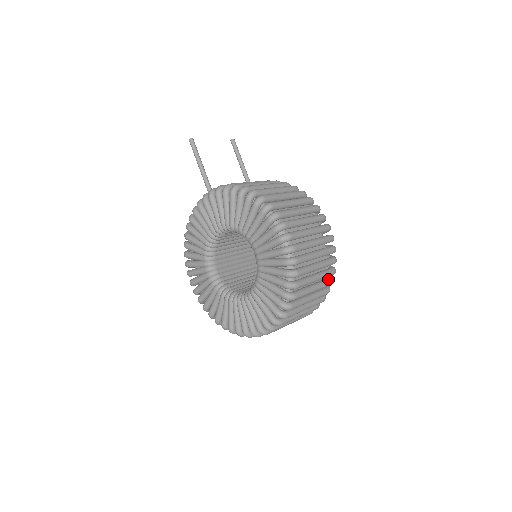
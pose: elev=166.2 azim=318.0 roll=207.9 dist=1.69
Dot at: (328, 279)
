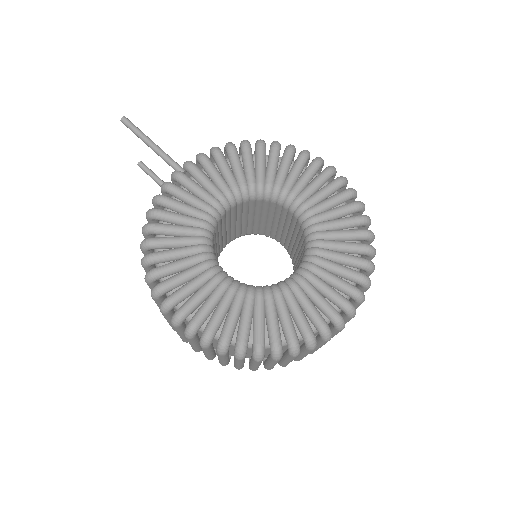
Dot at: occluded
